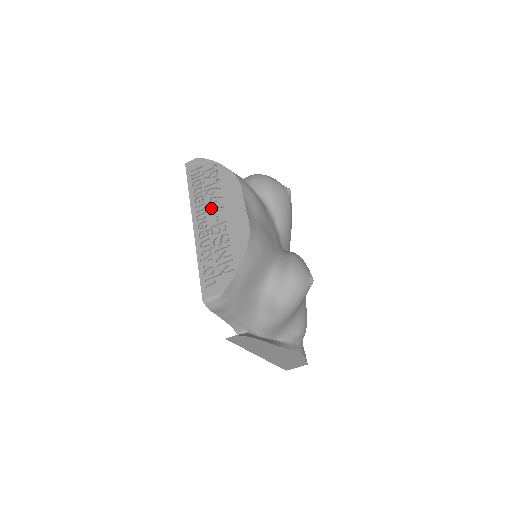
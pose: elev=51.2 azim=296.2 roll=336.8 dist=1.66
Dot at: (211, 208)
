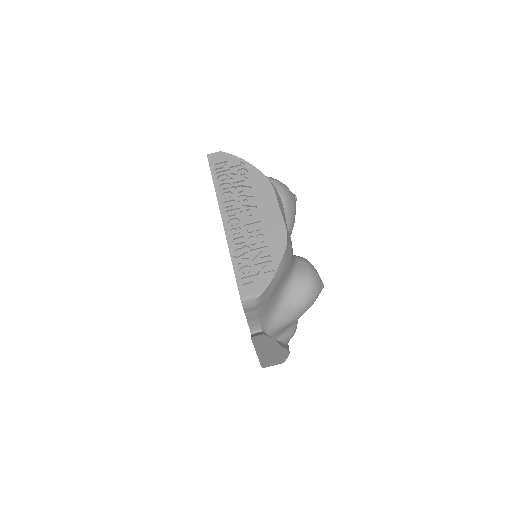
Dot at: (242, 206)
